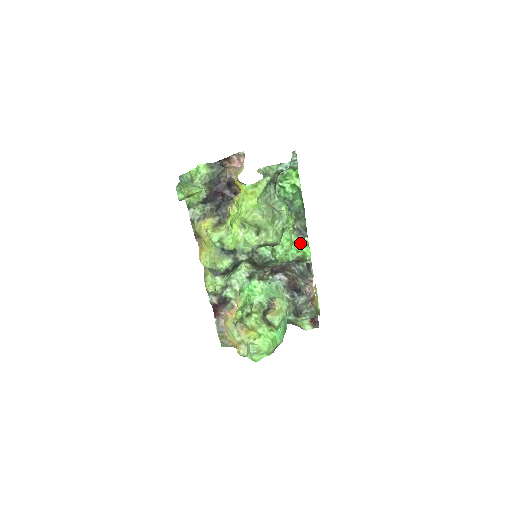
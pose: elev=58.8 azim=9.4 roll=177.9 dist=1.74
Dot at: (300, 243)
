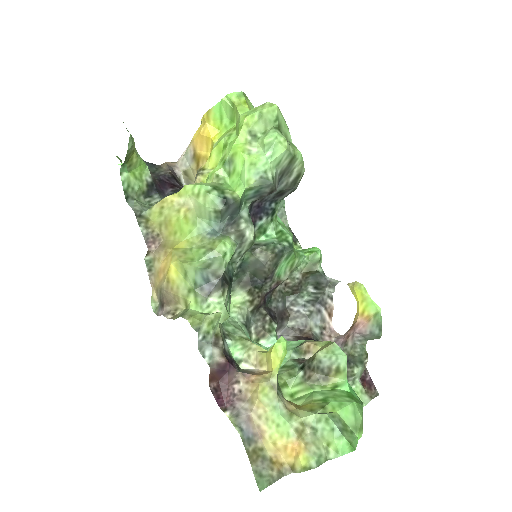
Dot at: occluded
